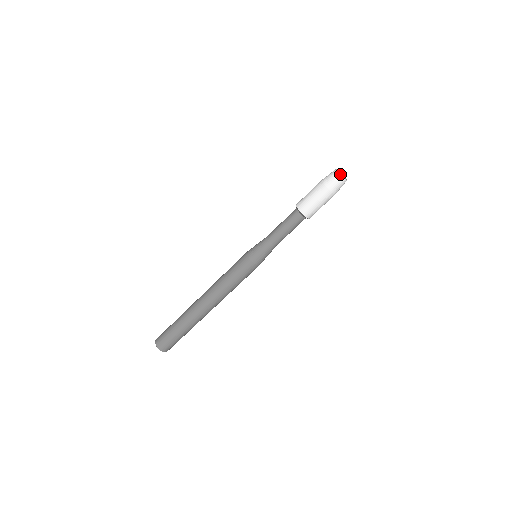
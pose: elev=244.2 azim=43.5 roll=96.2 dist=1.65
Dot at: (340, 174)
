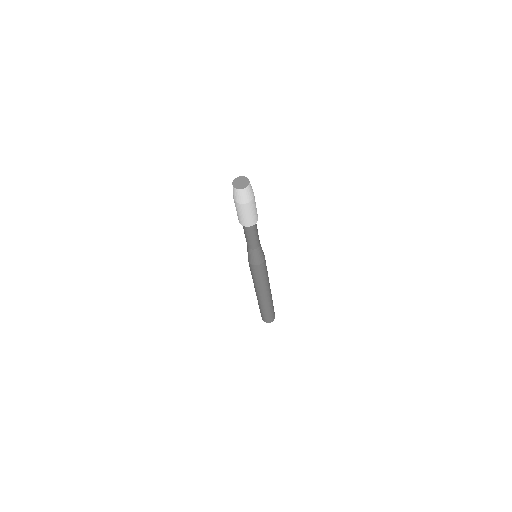
Dot at: occluded
